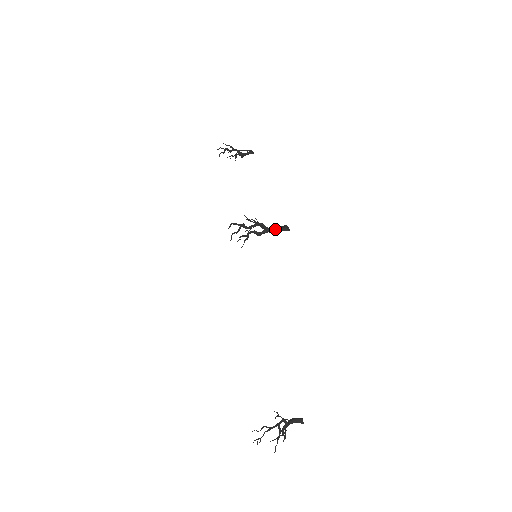
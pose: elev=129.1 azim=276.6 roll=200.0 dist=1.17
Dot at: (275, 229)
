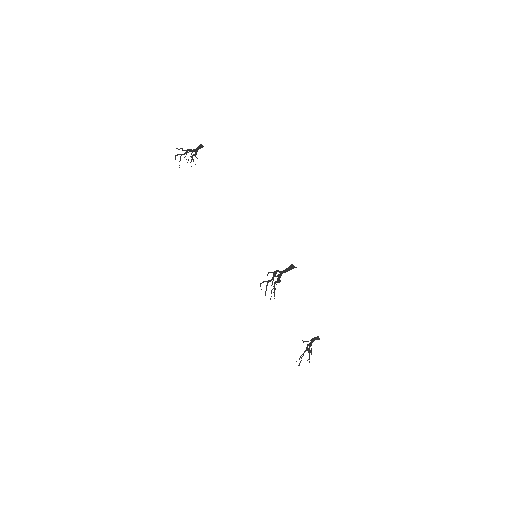
Dot at: (287, 270)
